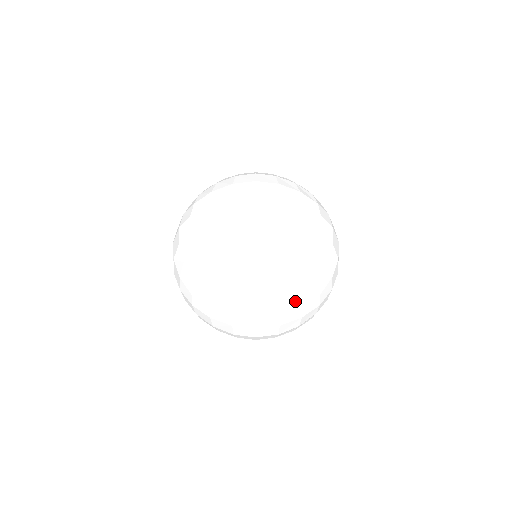
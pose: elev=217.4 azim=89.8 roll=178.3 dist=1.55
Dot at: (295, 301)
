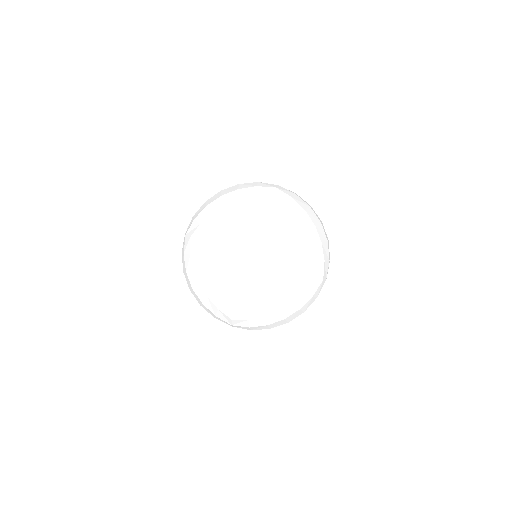
Dot at: (270, 220)
